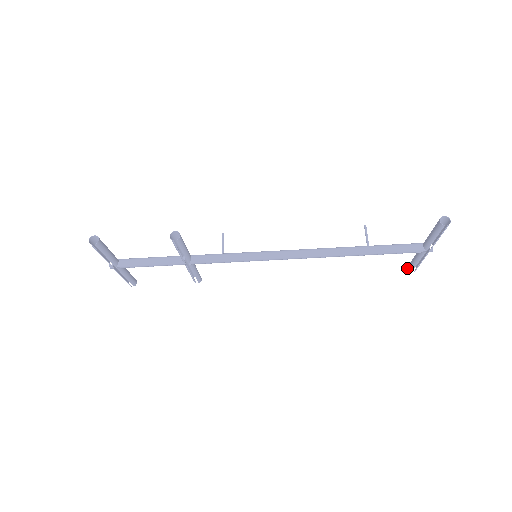
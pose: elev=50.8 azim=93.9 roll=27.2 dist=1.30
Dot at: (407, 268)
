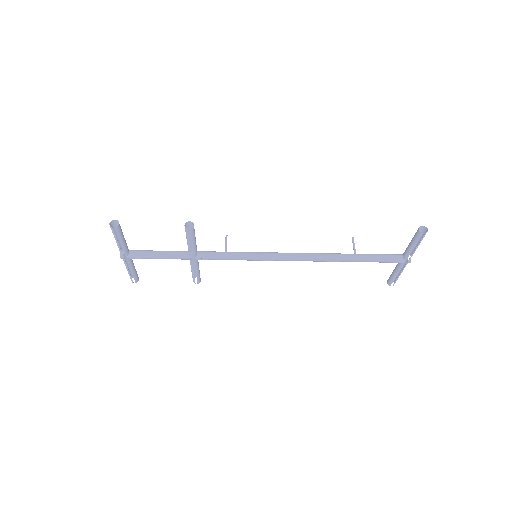
Dot at: (387, 282)
